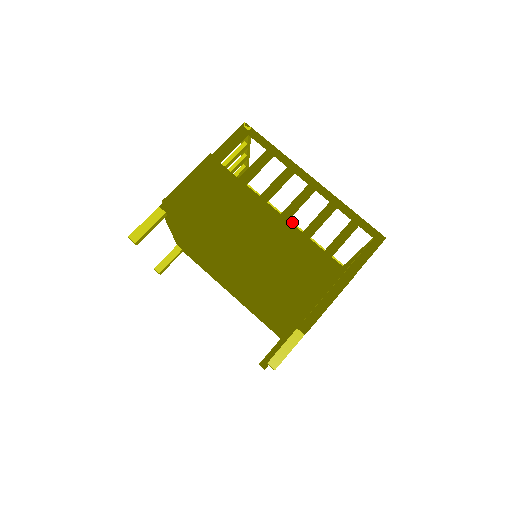
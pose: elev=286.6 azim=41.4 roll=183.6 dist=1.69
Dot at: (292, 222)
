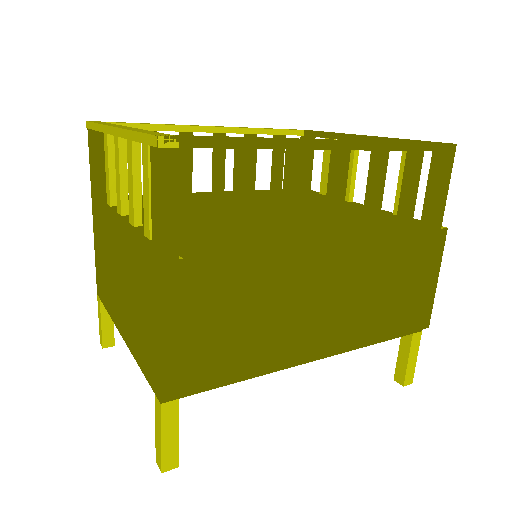
Dot at: (211, 127)
